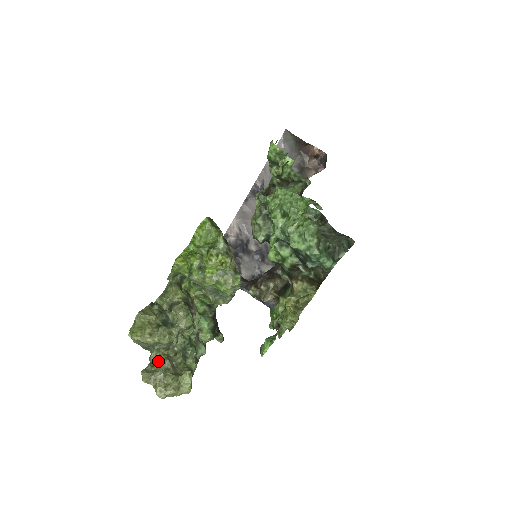
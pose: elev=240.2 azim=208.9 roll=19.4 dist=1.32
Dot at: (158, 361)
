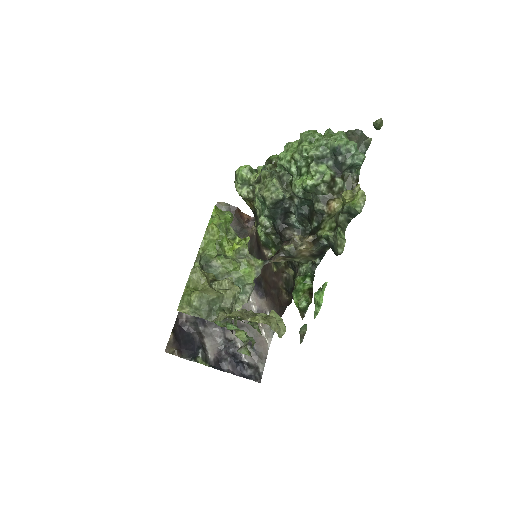
Dot at: (231, 317)
